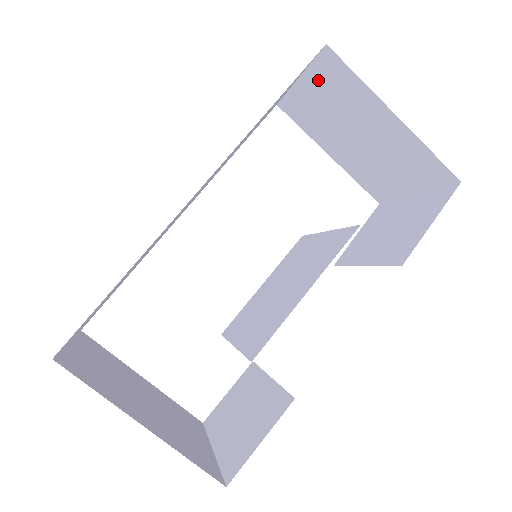
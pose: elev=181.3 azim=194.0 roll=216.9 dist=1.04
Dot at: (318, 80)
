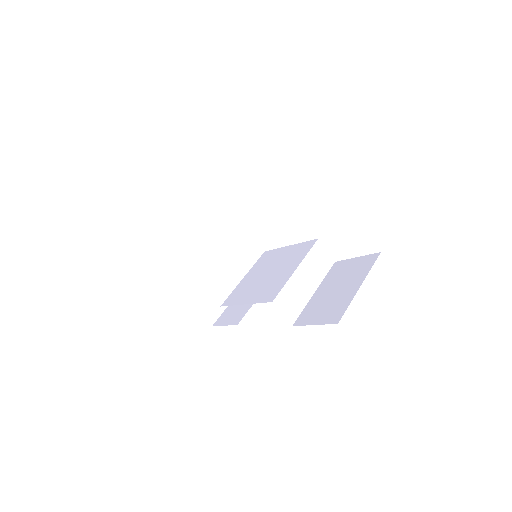
Dot at: occluded
